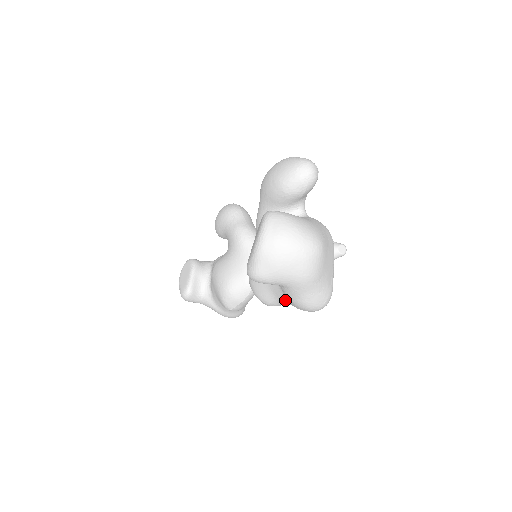
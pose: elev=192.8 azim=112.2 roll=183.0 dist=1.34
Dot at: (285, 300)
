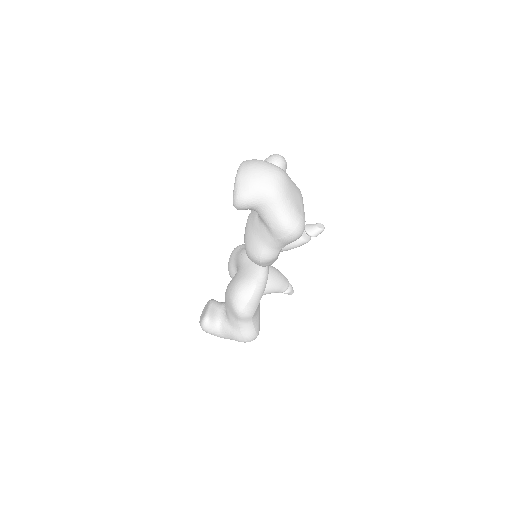
Dot at: (270, 238)
